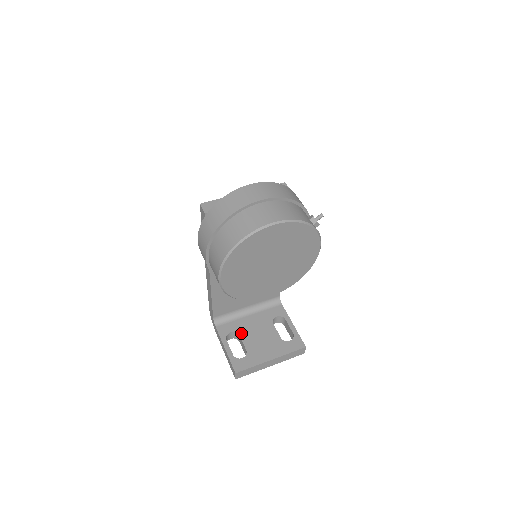
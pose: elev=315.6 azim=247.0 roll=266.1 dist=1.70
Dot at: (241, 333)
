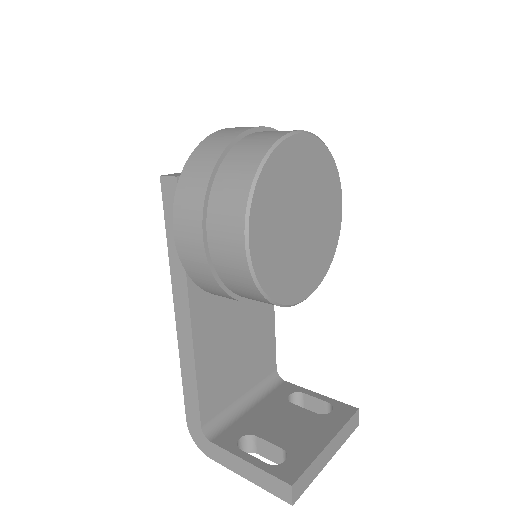
Dot at: (256, 432)
